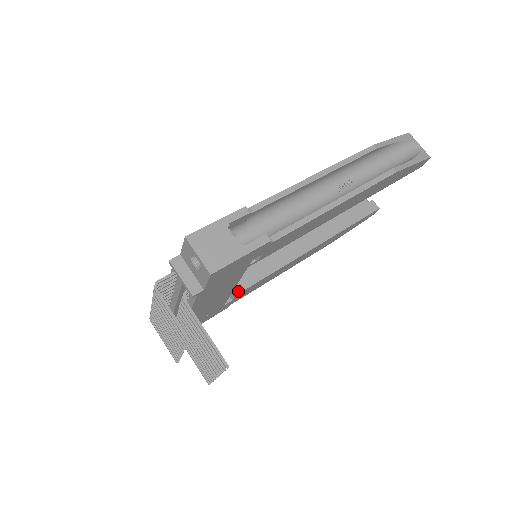
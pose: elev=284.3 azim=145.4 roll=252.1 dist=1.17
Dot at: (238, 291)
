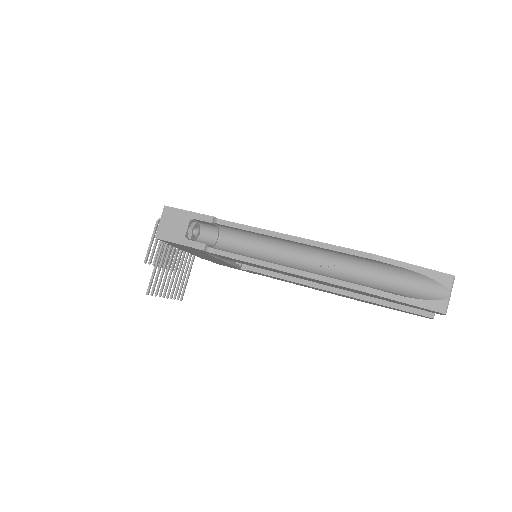
Dot at: (249, 268)
